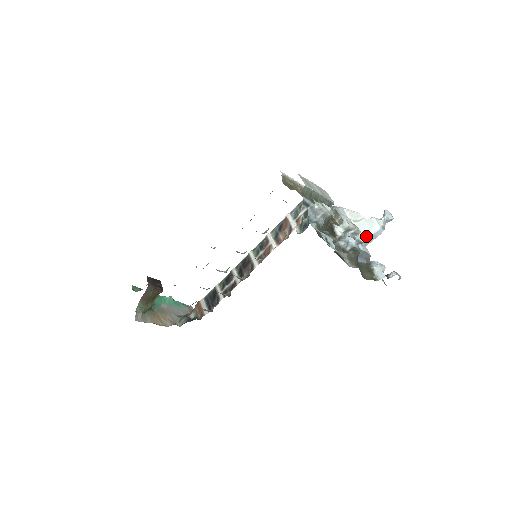
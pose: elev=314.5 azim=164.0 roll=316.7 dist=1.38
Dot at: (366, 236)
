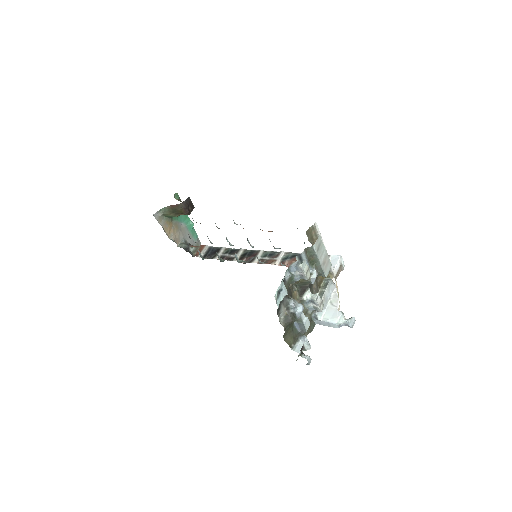
Dot at: (325, 318)
